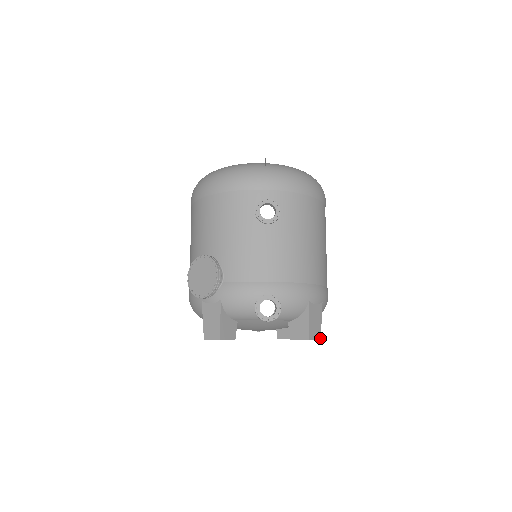
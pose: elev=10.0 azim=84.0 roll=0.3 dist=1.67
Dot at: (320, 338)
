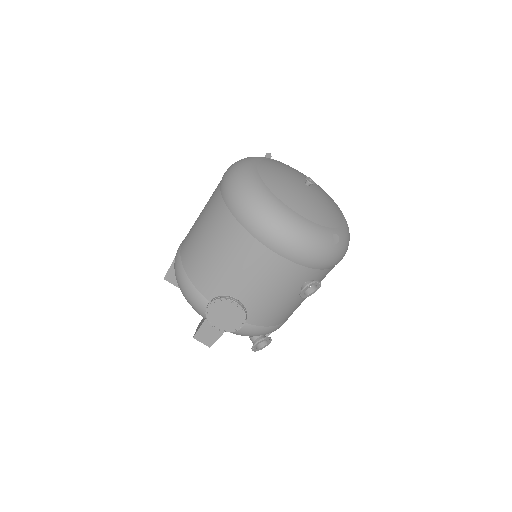
Dot at: occluded
